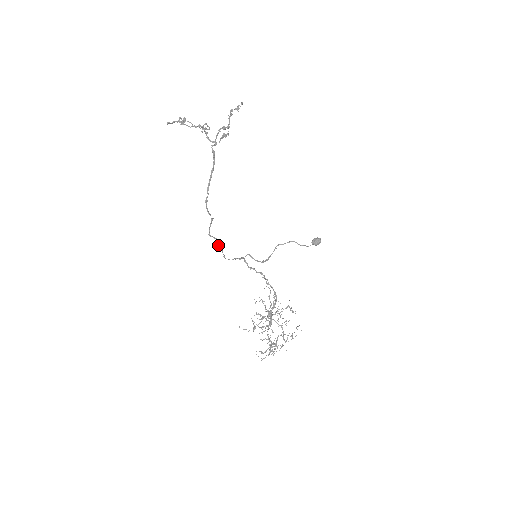
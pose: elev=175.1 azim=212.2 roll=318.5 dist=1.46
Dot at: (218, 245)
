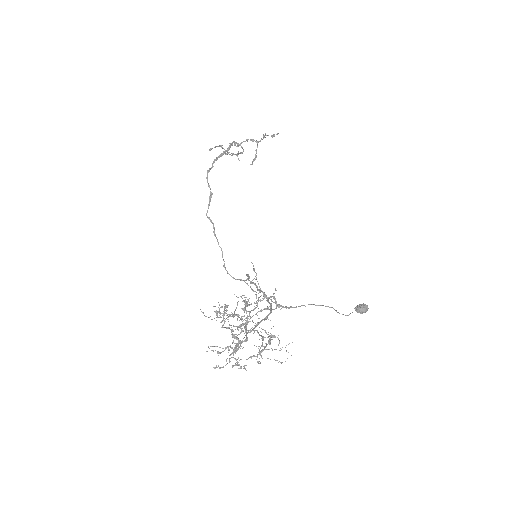
Dot at: (215, 235)
